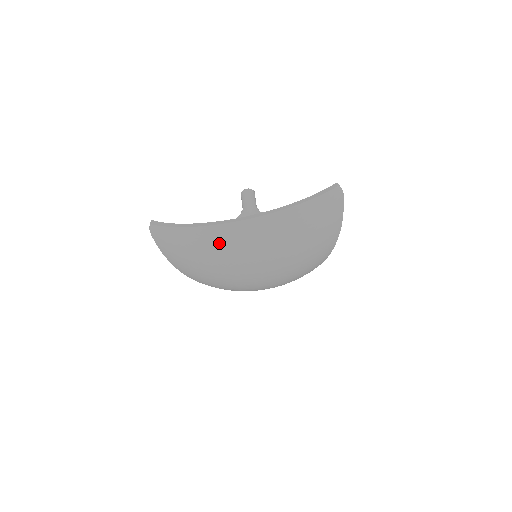
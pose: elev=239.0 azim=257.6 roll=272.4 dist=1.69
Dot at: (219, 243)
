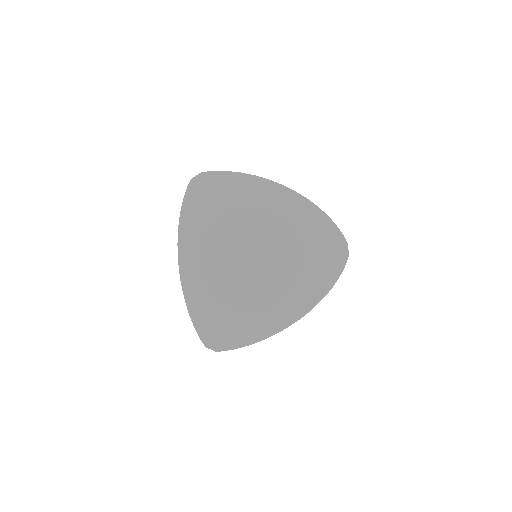
Dot at: (260, 191)
